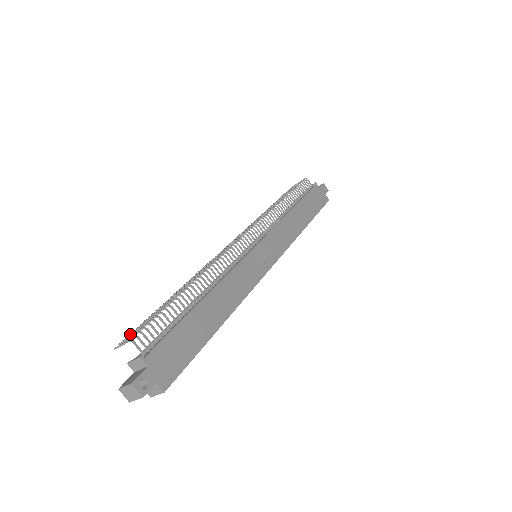
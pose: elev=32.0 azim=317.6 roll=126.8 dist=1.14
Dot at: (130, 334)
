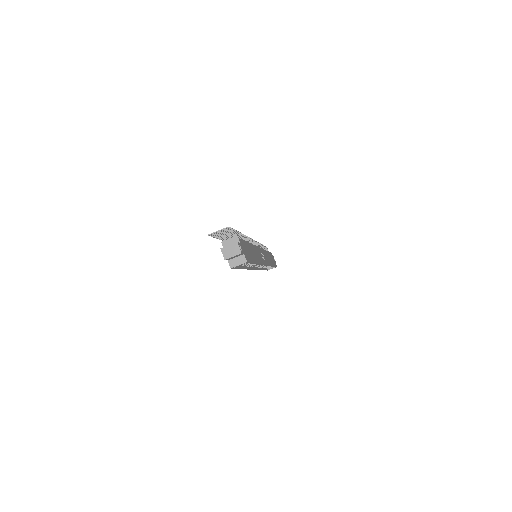
Dot at: (216, 234)
